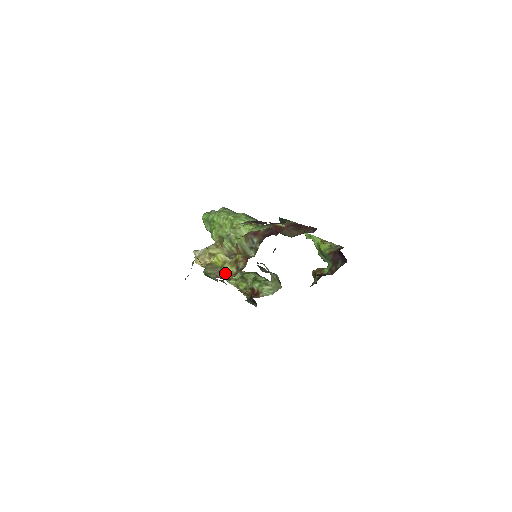
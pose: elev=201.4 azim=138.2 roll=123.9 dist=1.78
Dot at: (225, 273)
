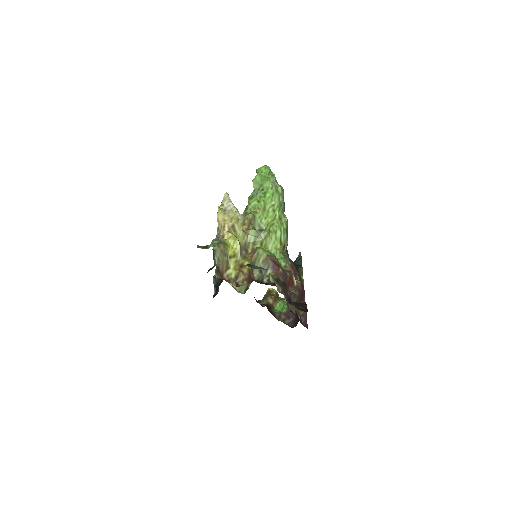
Dot at: (226, 268)
